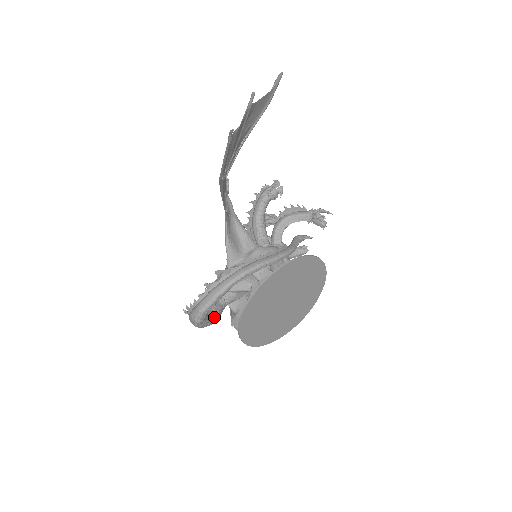
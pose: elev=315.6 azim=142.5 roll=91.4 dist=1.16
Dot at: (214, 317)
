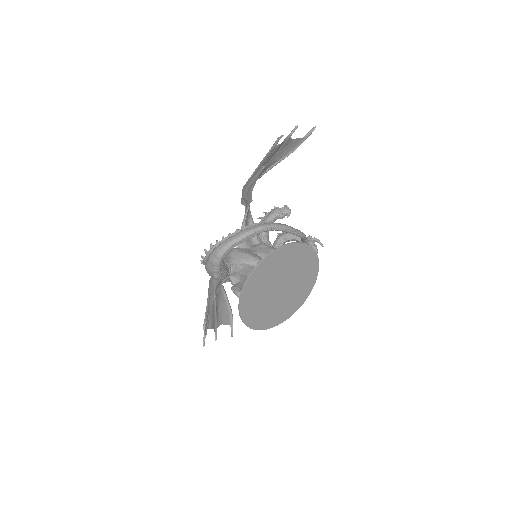
Dot at: (224, 271)
